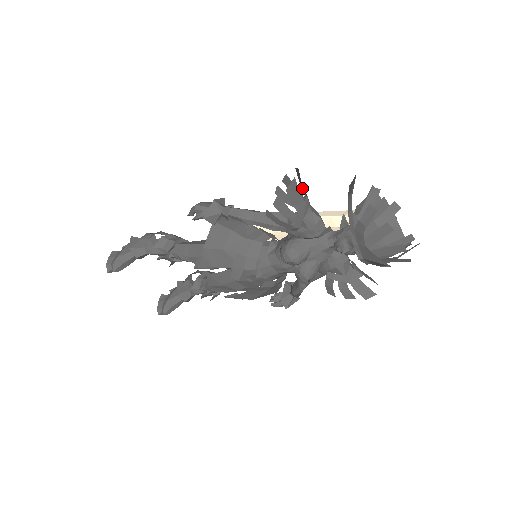
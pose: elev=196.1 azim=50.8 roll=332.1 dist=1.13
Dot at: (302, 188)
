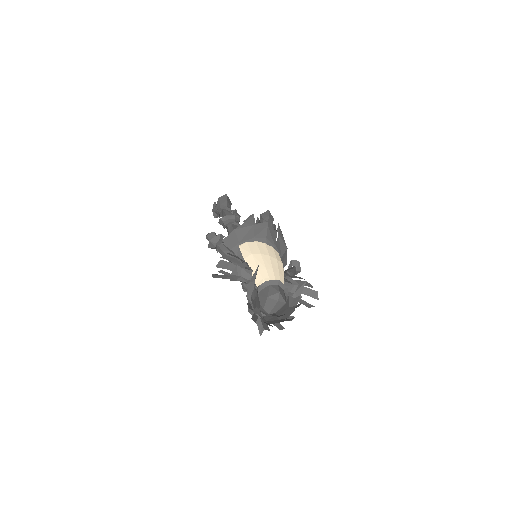
Dot at: (230, 267)
